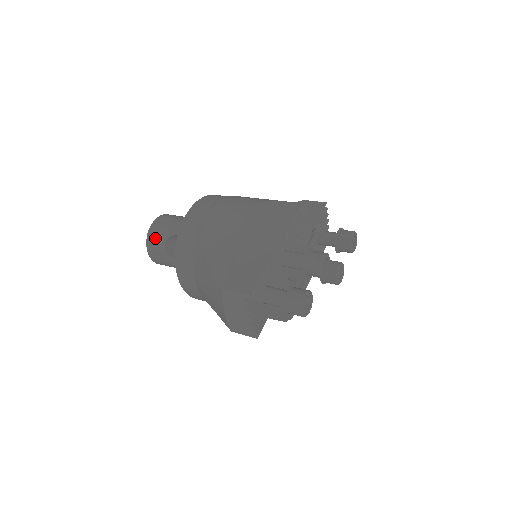
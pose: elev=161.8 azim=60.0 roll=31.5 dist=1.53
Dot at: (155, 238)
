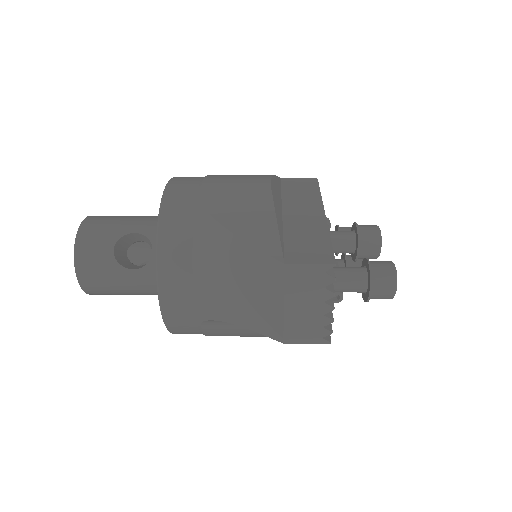
Dot at: (93, 242)
